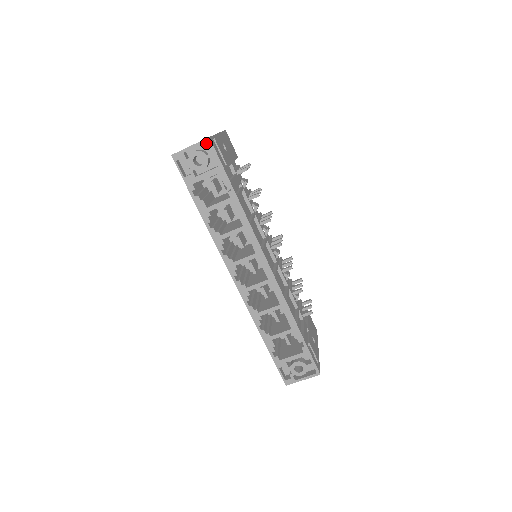
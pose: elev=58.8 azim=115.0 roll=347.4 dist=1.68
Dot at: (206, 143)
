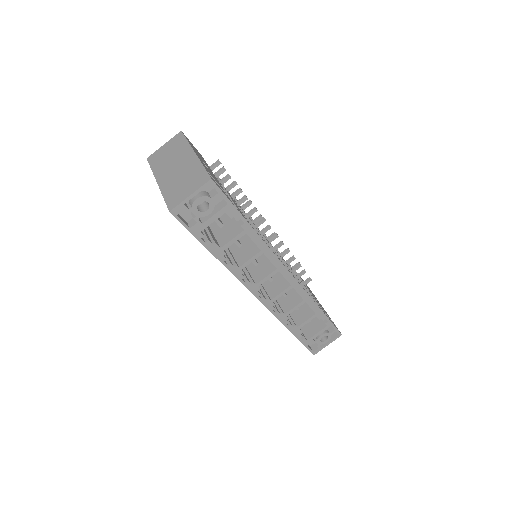
Dot at: occluded
